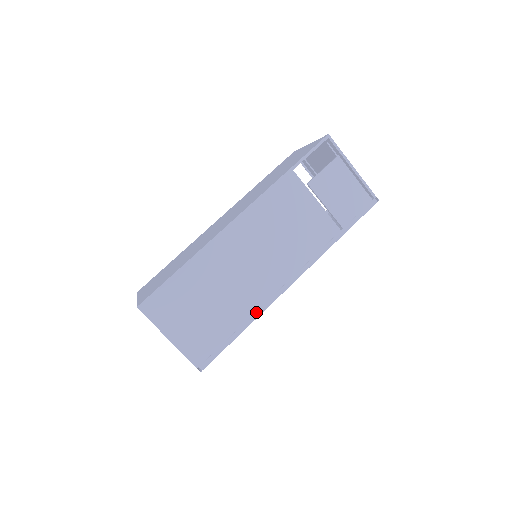
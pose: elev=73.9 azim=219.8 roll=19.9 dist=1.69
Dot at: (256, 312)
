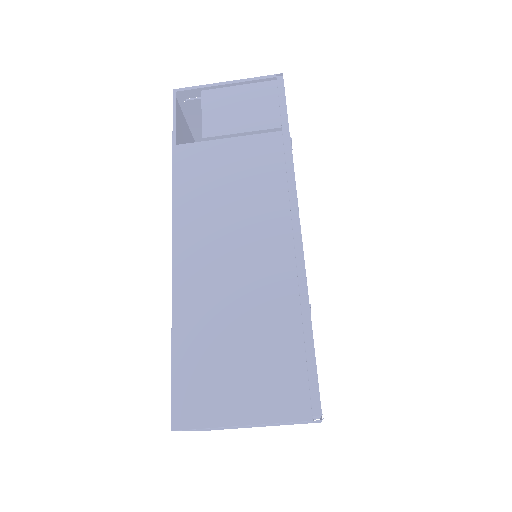
Dot at: (299, 289)
